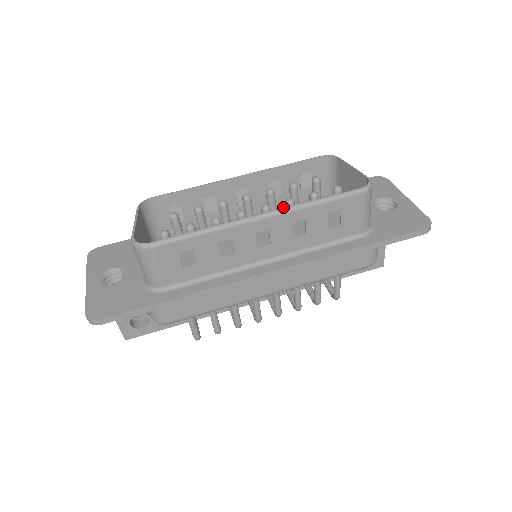
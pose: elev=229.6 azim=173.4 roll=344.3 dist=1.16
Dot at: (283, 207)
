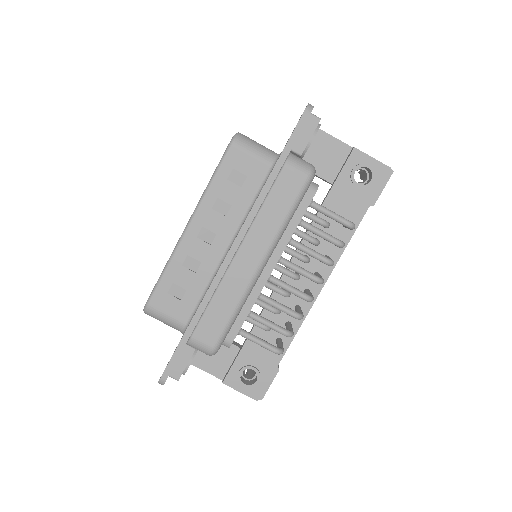
Dot at: occluded
